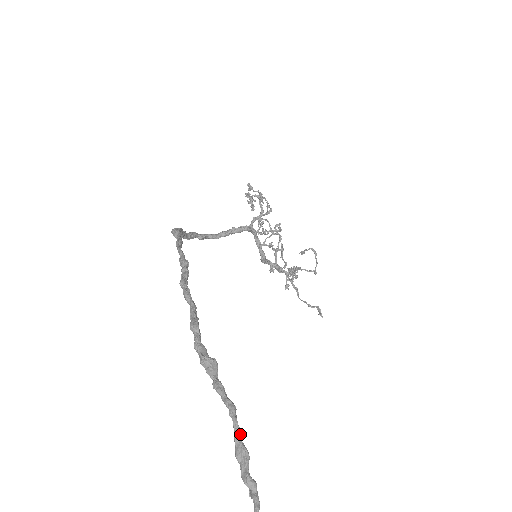
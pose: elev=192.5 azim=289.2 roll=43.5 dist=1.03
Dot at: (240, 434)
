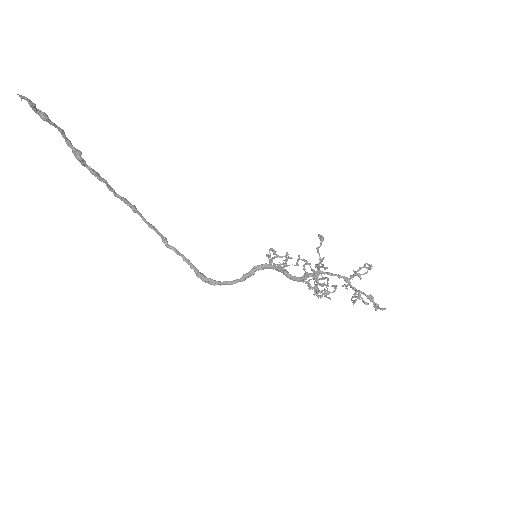
Dot at: (53, 123)
